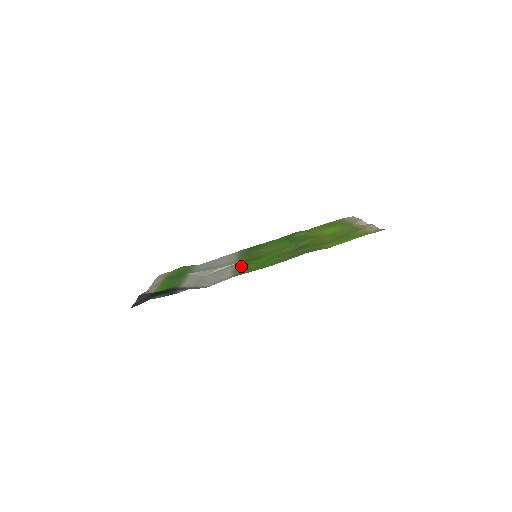
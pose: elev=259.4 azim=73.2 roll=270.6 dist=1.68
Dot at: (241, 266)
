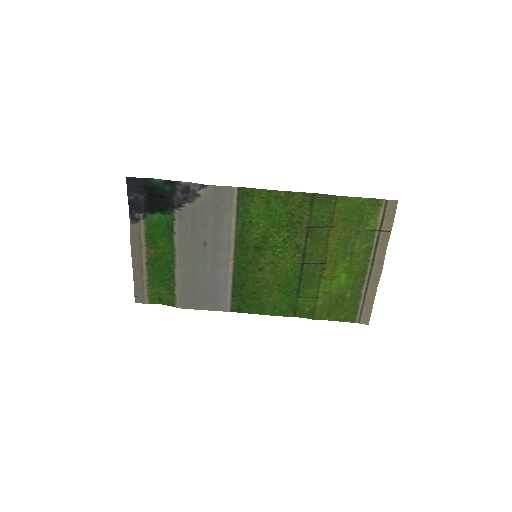
Dot at: (242, 223)
